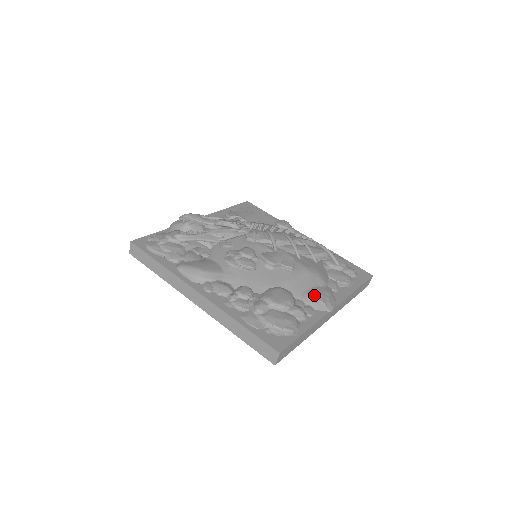
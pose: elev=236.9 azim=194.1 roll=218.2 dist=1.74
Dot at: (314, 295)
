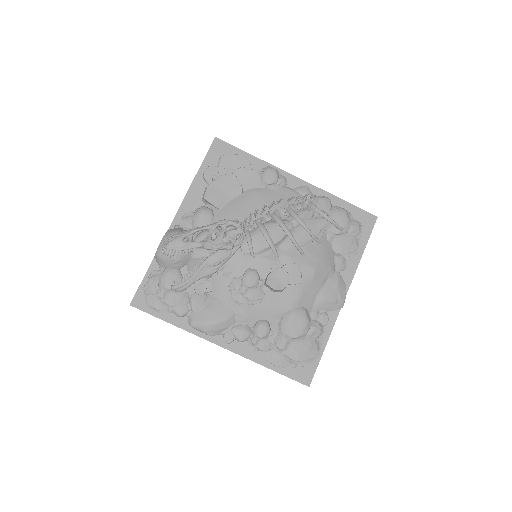
Dot at: (325, 299)
